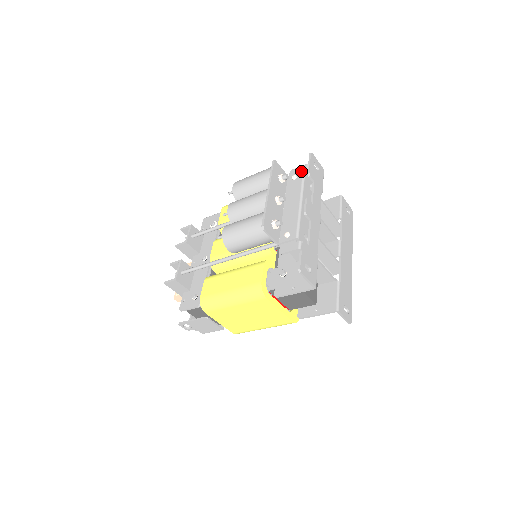
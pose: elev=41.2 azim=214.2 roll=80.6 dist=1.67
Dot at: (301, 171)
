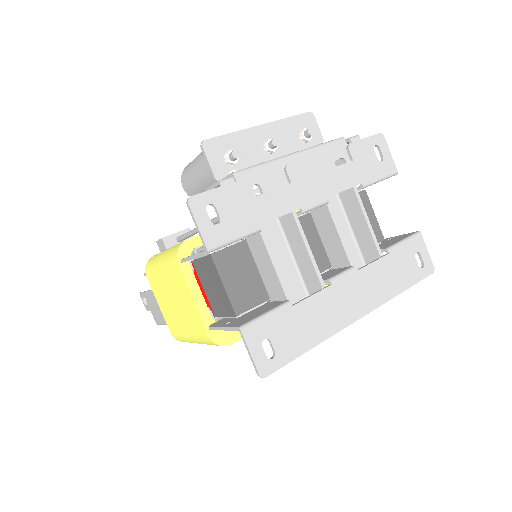
Dot at: occluded
